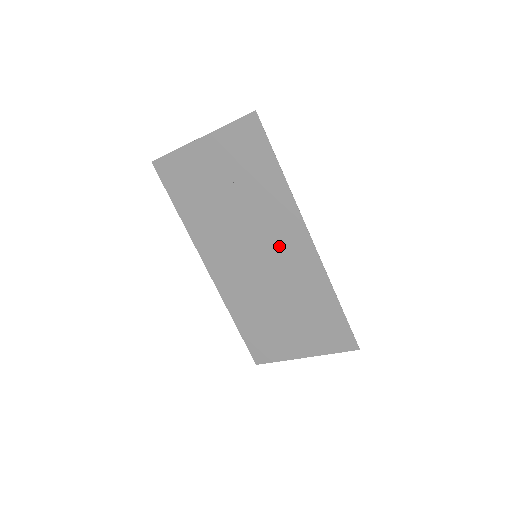
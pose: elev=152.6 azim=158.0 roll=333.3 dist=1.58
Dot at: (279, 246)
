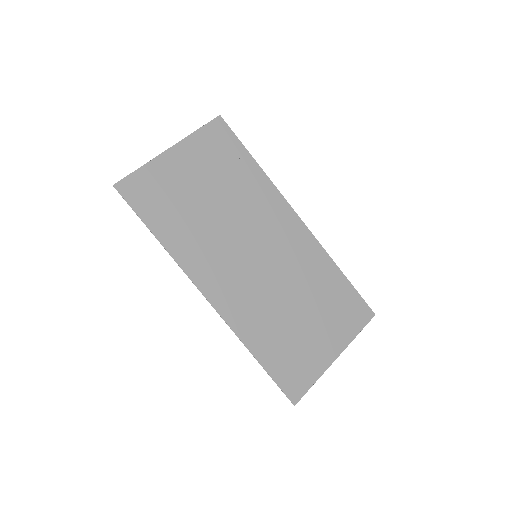
Dot at: (275, 235)
